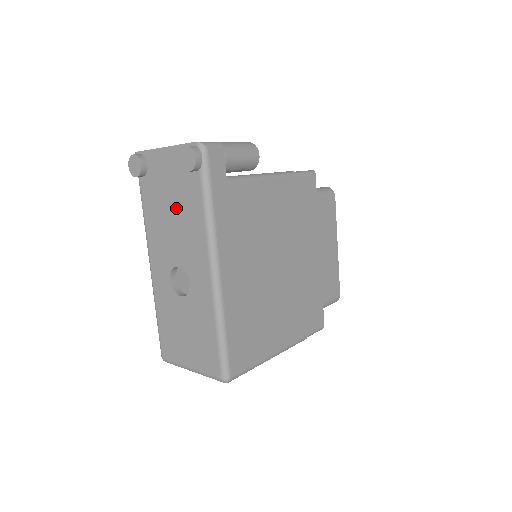
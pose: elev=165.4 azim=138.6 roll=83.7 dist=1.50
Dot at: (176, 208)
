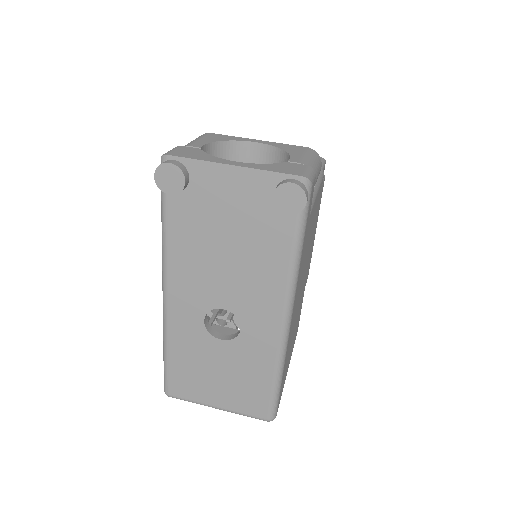
Dot at: (238, 245)
